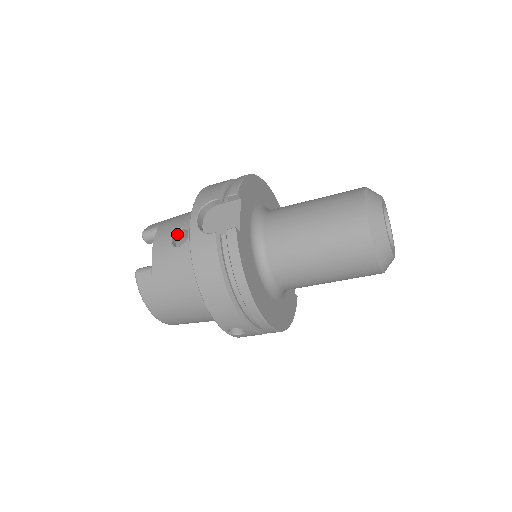
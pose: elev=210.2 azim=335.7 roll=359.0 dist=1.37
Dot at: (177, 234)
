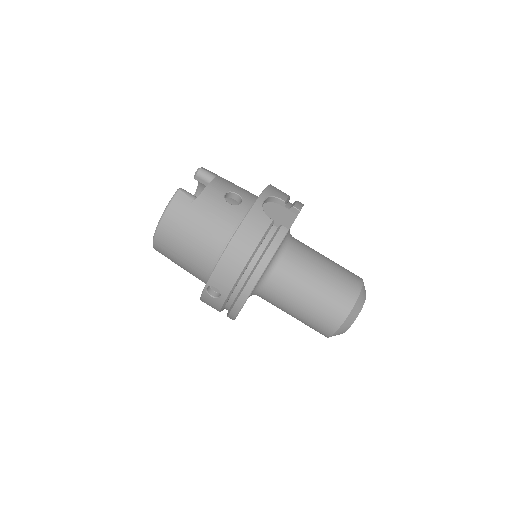
Dot at: (230, 194)
